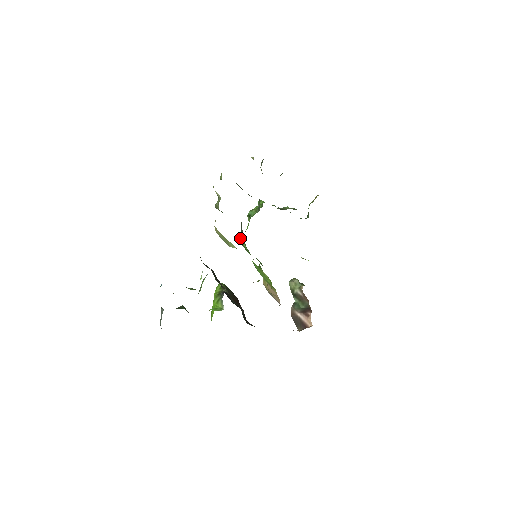
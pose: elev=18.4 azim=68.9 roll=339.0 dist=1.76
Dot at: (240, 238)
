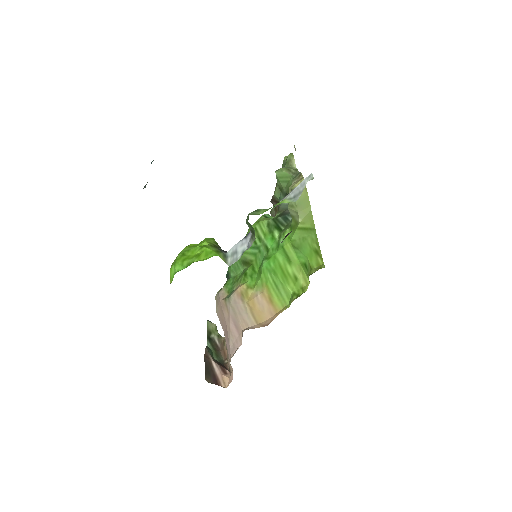
Dot at: (263, 223)
